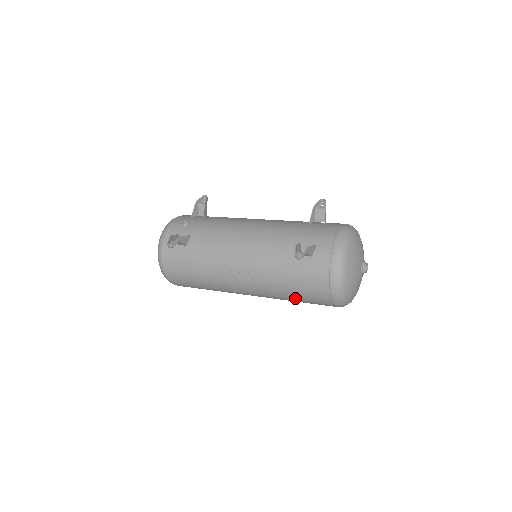
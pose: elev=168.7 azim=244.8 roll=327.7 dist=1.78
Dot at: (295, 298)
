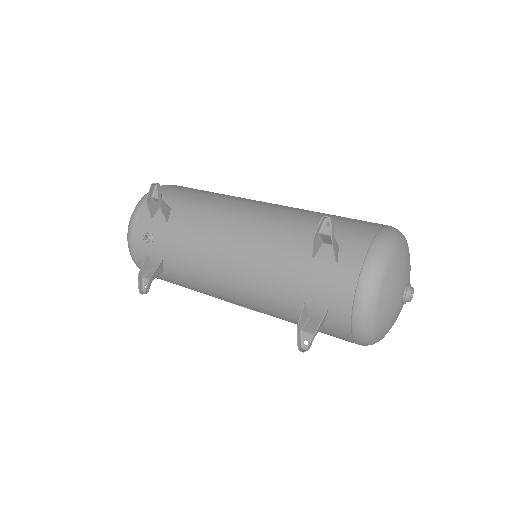
Dot at: occluded
